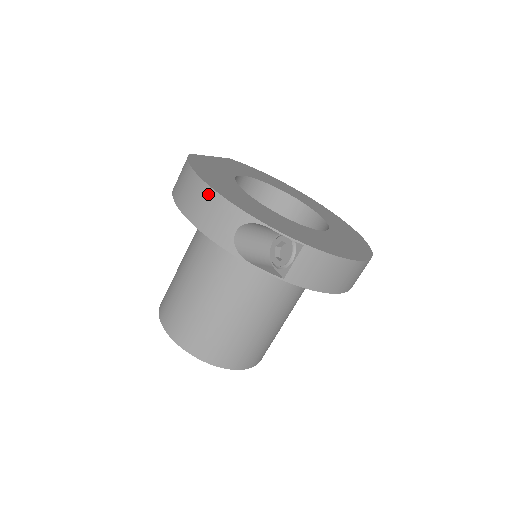
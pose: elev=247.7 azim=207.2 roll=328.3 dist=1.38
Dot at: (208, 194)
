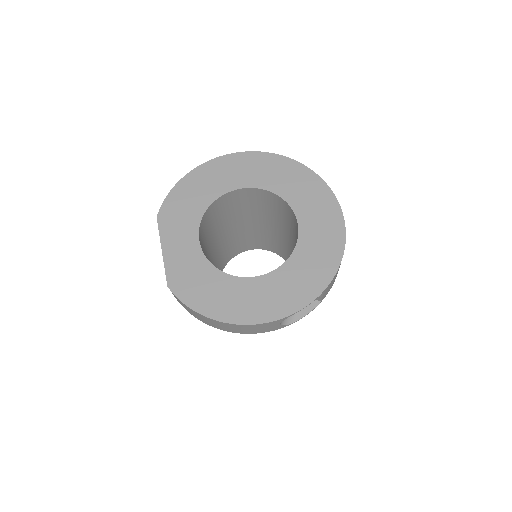
Dot at: (241, 327)
